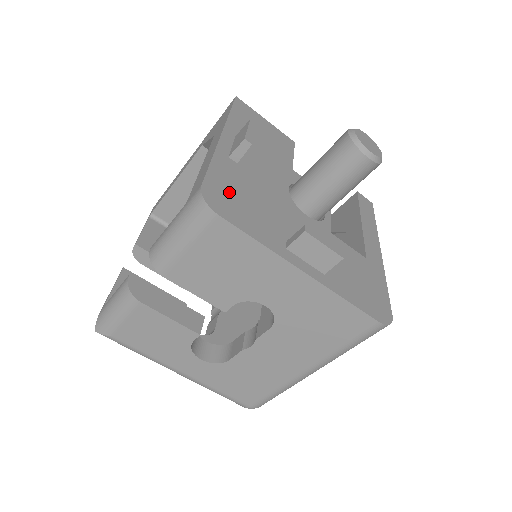
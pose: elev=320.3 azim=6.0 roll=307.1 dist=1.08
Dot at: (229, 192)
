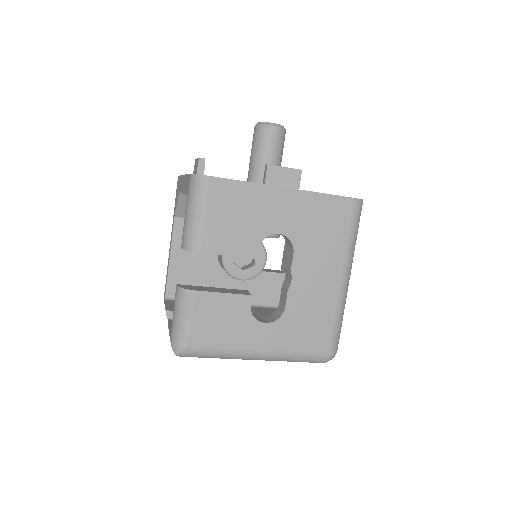
Dot at: occluded
